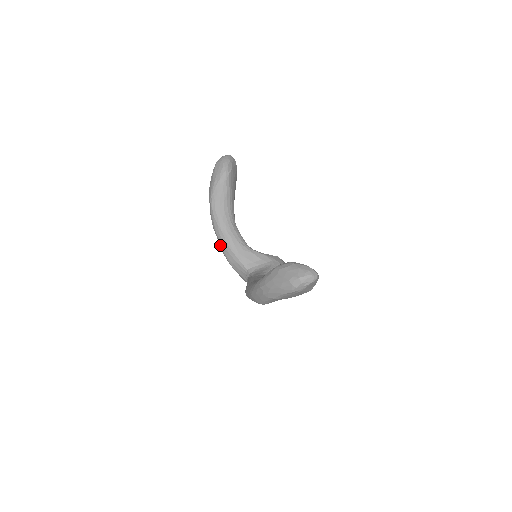
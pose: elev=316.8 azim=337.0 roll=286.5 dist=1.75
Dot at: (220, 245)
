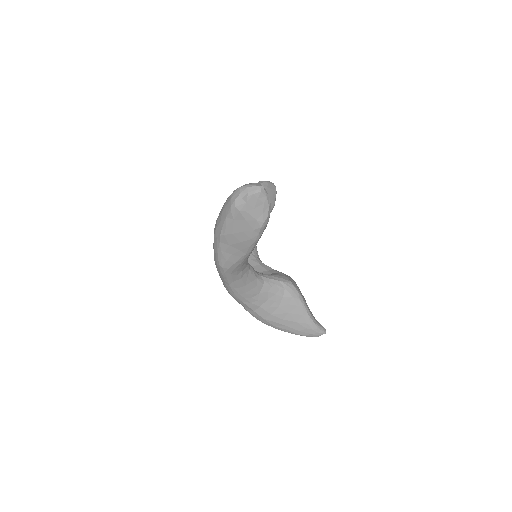
Dot at: occluded
